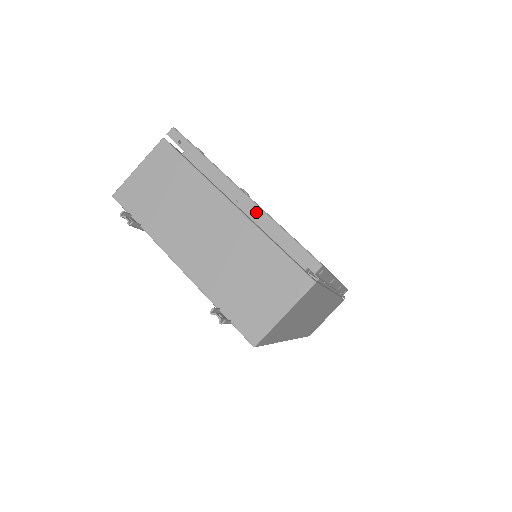
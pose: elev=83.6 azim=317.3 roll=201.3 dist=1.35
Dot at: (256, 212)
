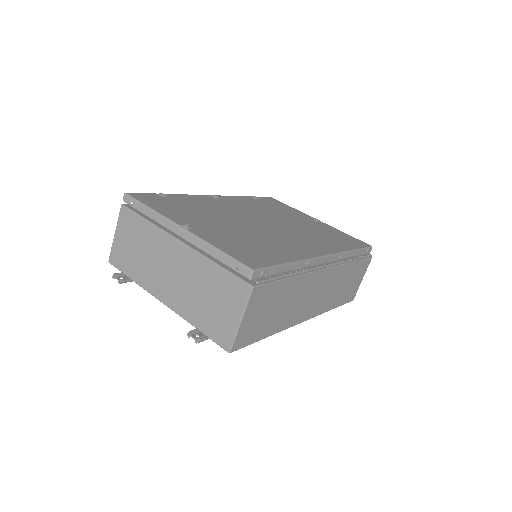
Dot at: (196, 242)
